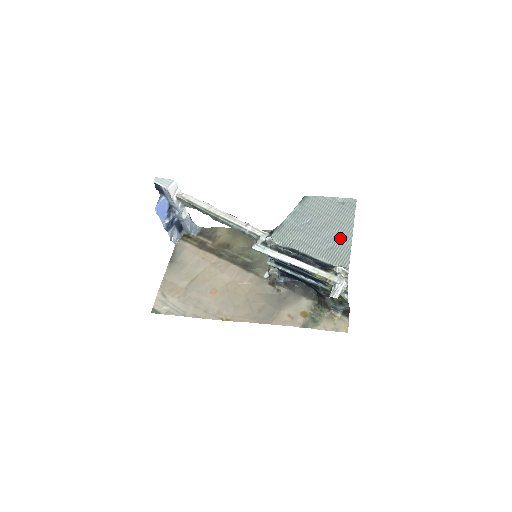
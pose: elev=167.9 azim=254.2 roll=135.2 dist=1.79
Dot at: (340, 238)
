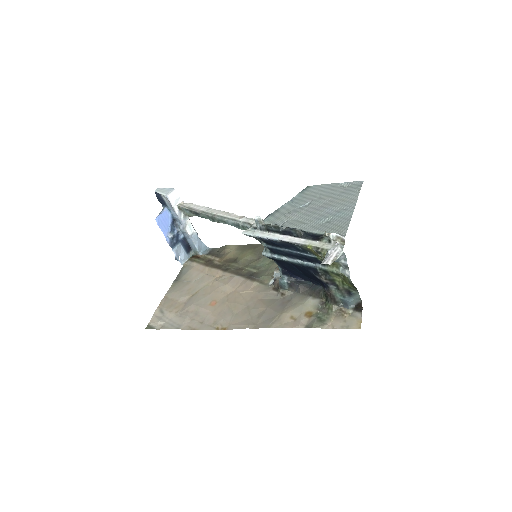
Dot at: (339, 212)
